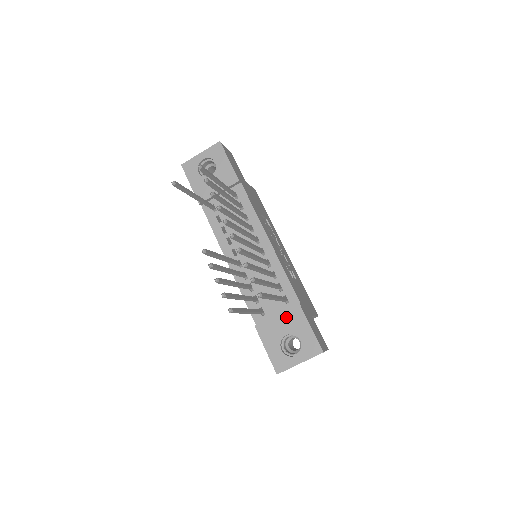
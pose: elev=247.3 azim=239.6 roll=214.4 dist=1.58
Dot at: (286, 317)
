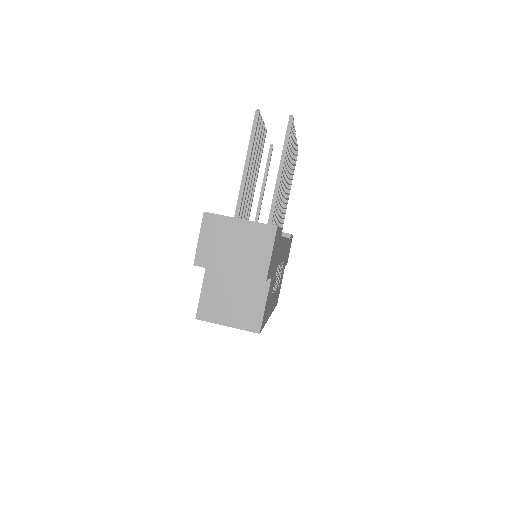
Dot at: occluded
